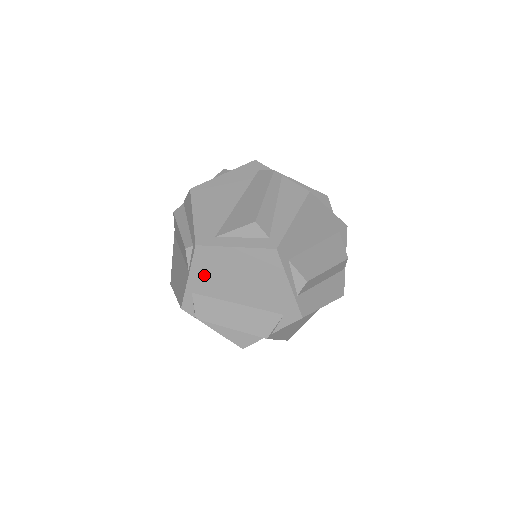
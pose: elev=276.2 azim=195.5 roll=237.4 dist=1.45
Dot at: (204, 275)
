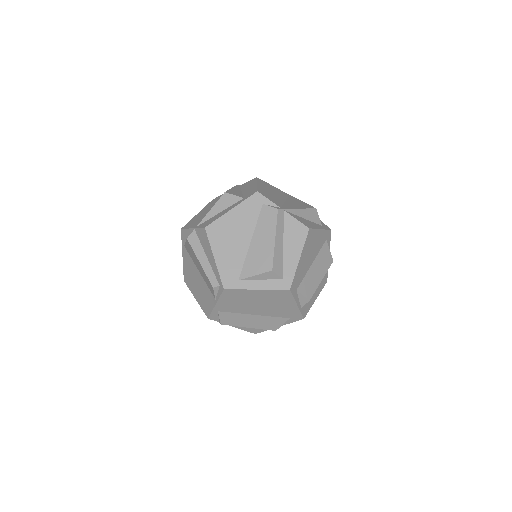
Dot at: (229, 303)
